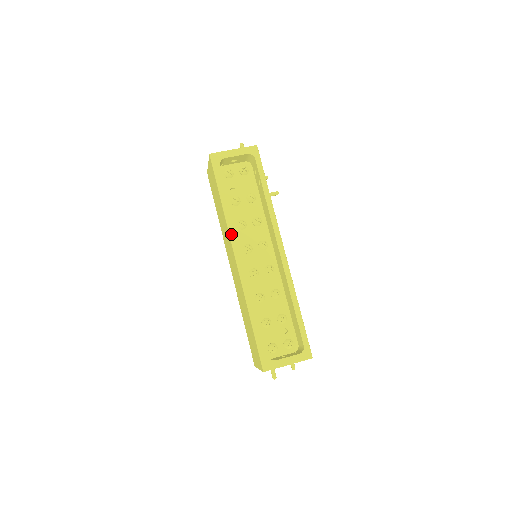
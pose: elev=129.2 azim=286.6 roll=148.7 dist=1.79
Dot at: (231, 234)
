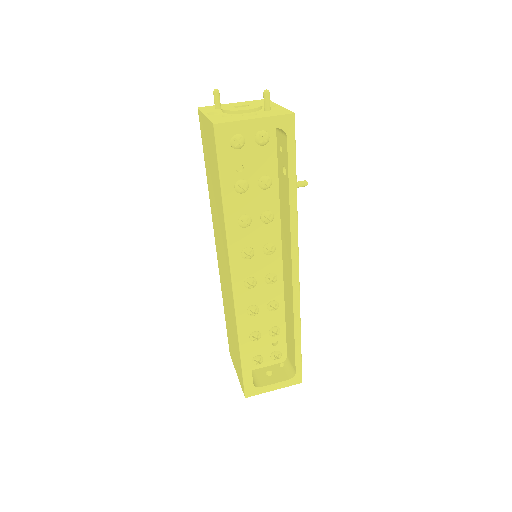
Dot at: (231, 252)
